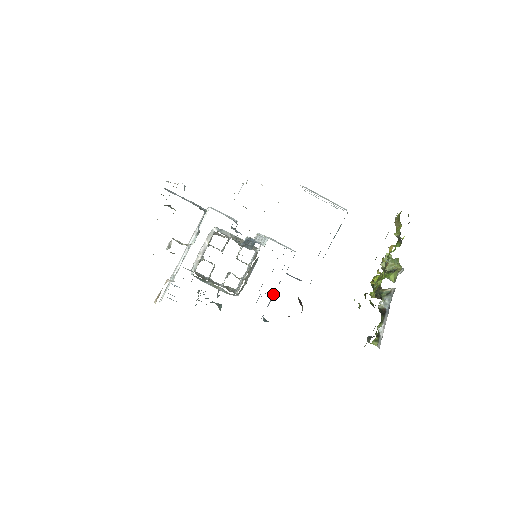
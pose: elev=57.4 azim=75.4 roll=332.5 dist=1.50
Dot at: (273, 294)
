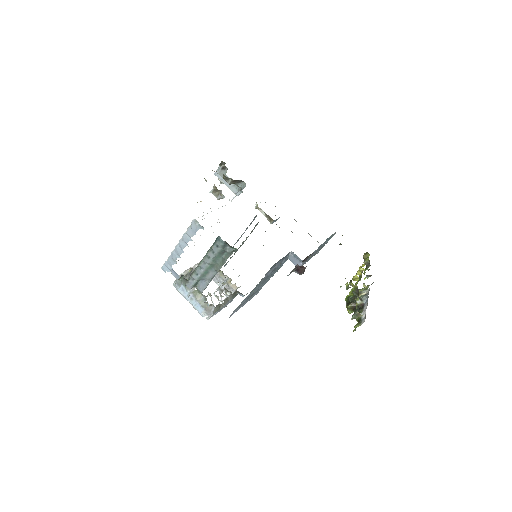
Dot at: (276, 266)
